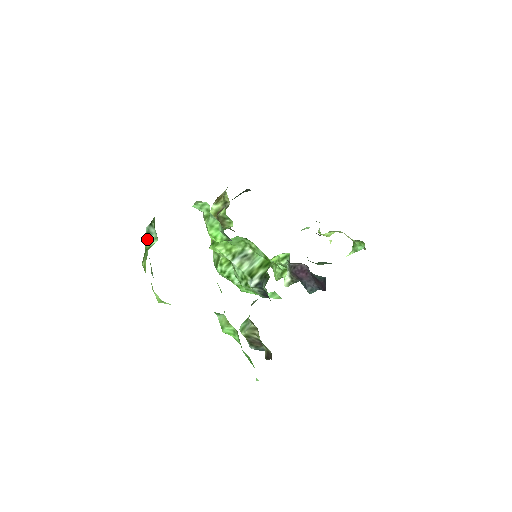
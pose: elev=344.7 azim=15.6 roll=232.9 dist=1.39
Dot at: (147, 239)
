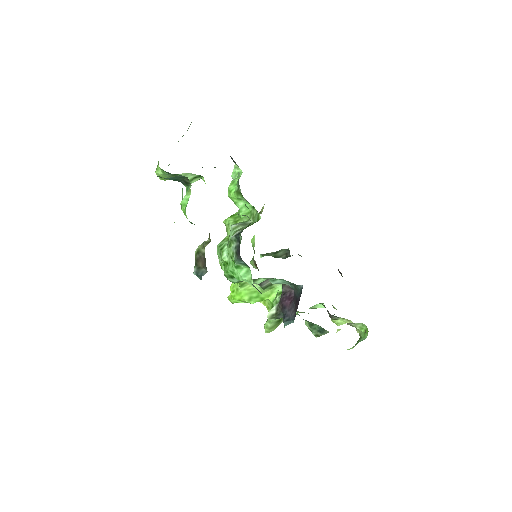
Dot at: occluded
